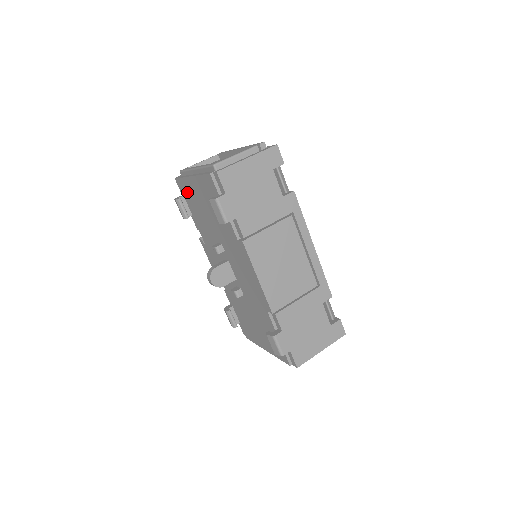
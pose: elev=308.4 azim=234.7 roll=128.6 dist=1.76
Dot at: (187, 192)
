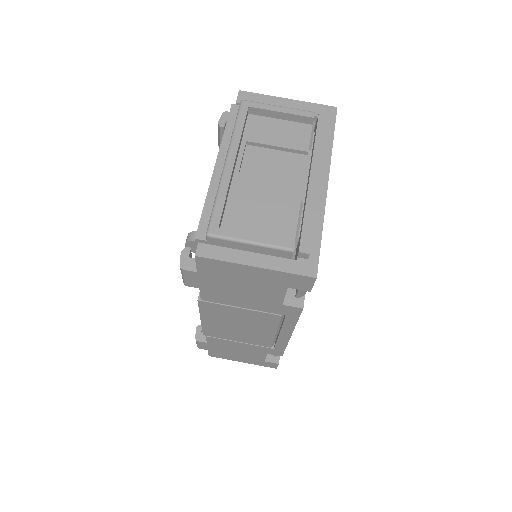
Dot at: occluded
